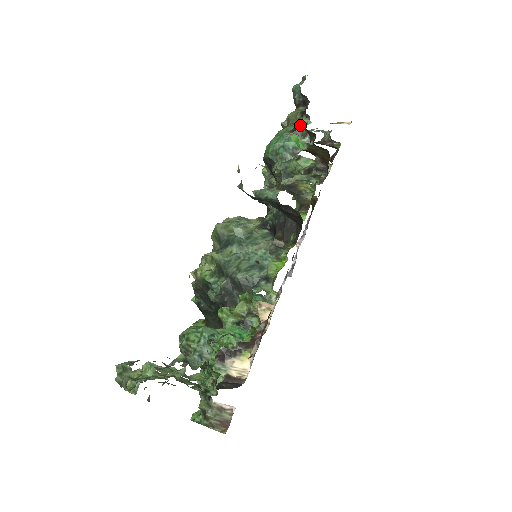
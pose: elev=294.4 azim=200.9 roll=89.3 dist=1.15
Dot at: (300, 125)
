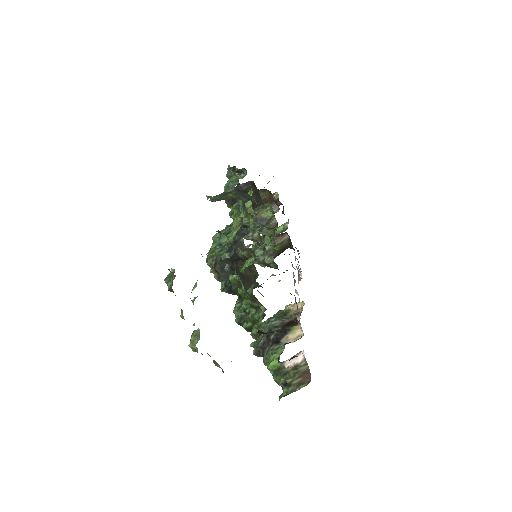
Dot at: occluded
